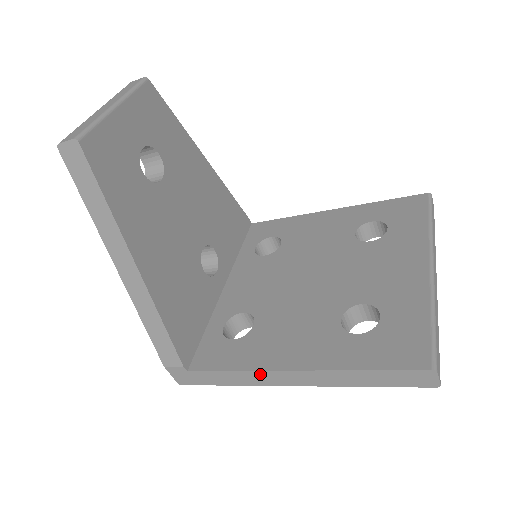
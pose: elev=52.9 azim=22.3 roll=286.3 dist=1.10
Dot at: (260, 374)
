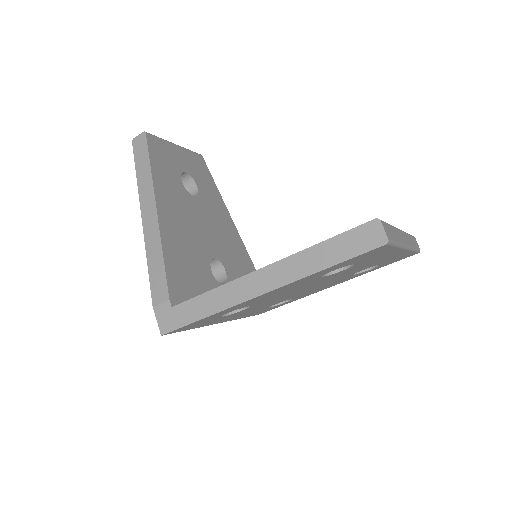
Dot at: (234, 286)
